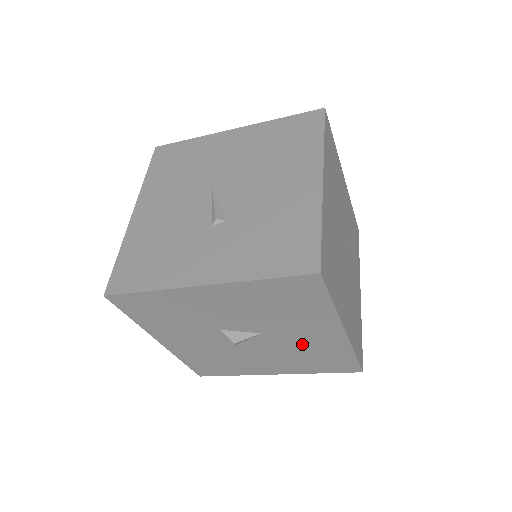
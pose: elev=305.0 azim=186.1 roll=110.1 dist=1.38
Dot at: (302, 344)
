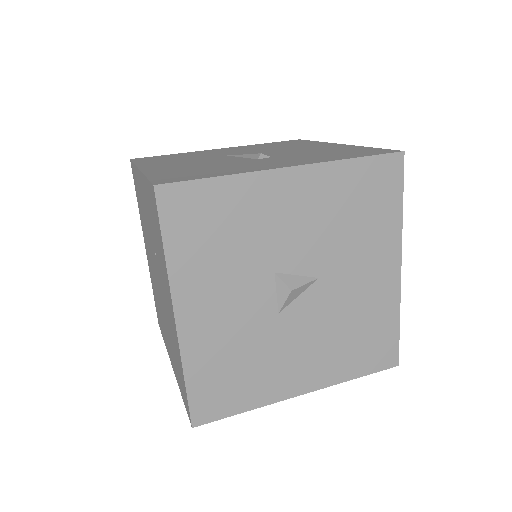
Dot at: (354, 302)
